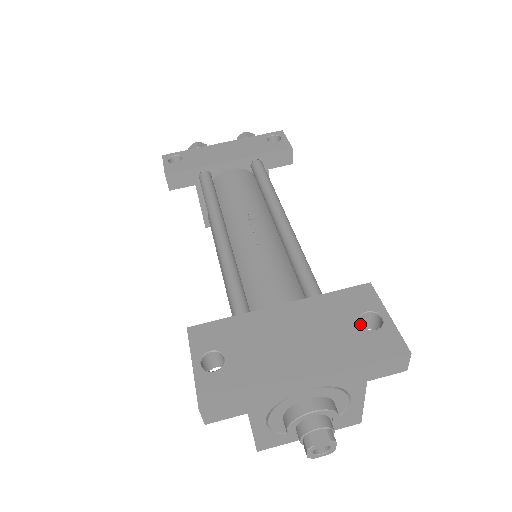
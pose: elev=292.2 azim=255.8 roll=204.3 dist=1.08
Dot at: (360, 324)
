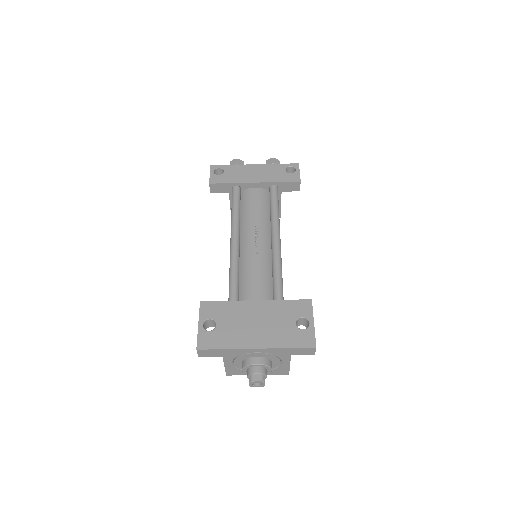
Dot at: occluded
